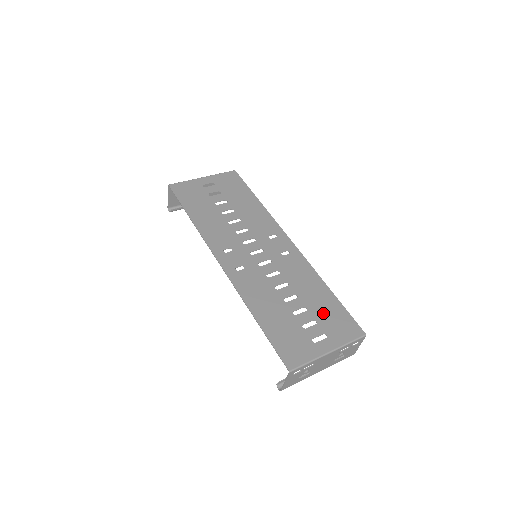
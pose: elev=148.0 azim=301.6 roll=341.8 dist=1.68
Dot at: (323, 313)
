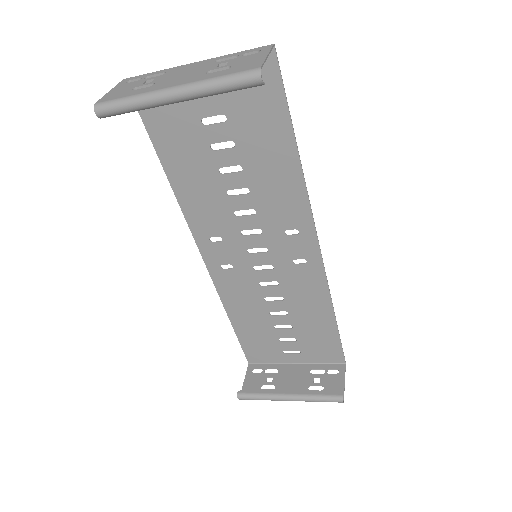
Dot at: (249, 122)
